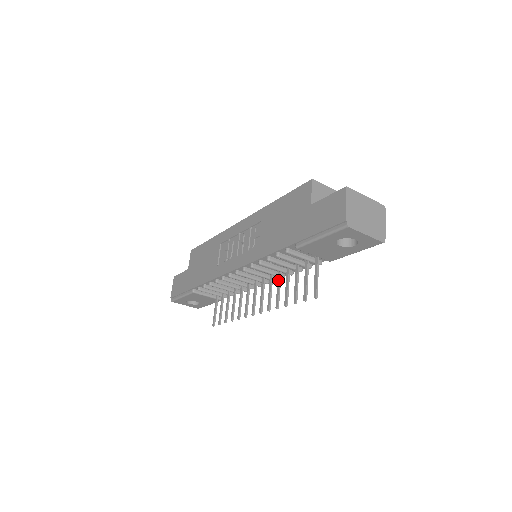
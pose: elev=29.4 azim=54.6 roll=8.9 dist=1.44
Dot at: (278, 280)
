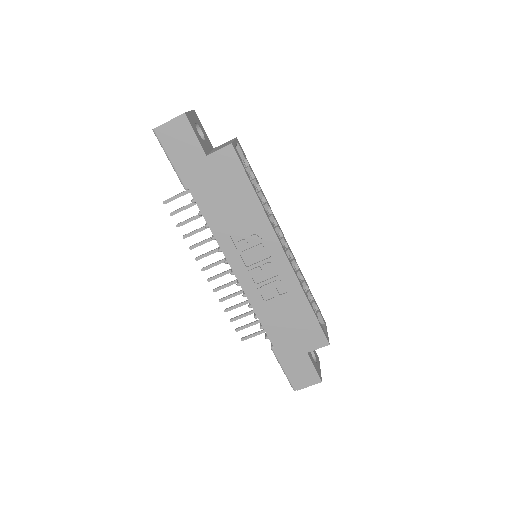
Dot at: (242, 292)
